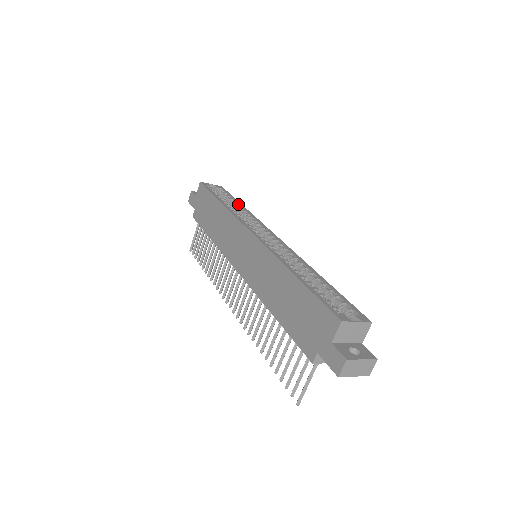
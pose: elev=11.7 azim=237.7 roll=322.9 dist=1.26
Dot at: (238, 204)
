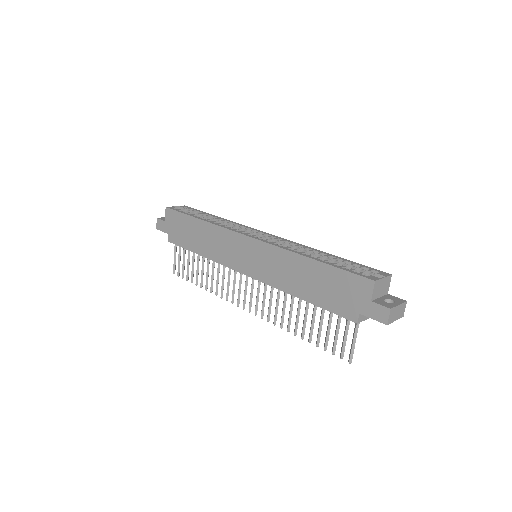
Dot at: (213, 217)
